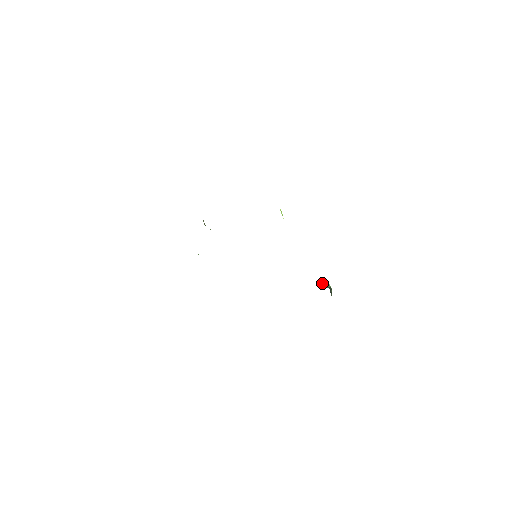
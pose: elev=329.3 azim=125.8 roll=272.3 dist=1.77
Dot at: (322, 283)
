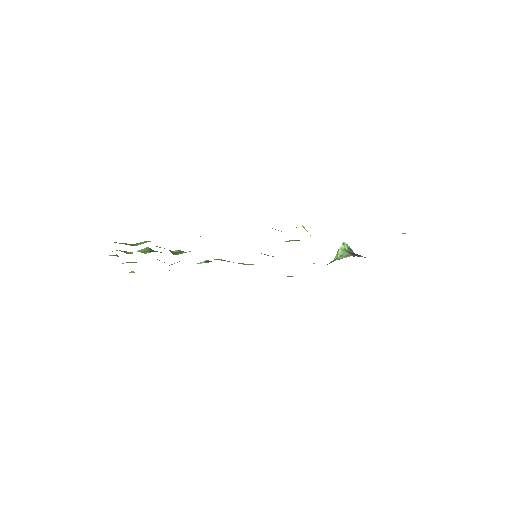
Dot at: (340, 248)
